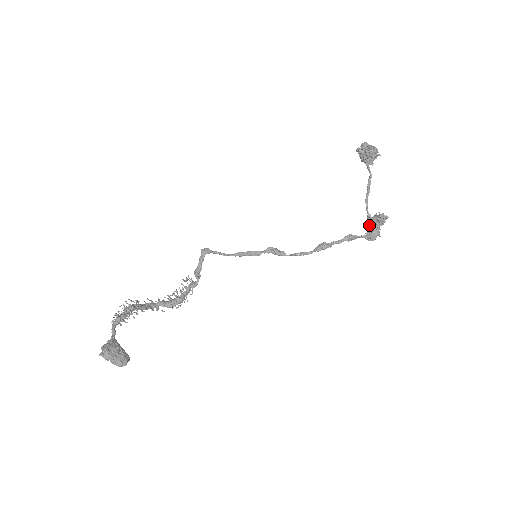
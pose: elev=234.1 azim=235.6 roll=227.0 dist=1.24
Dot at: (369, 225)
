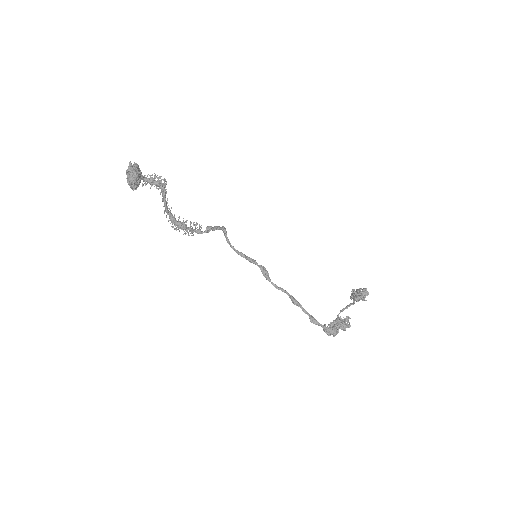
Dot at: (333, 323)
